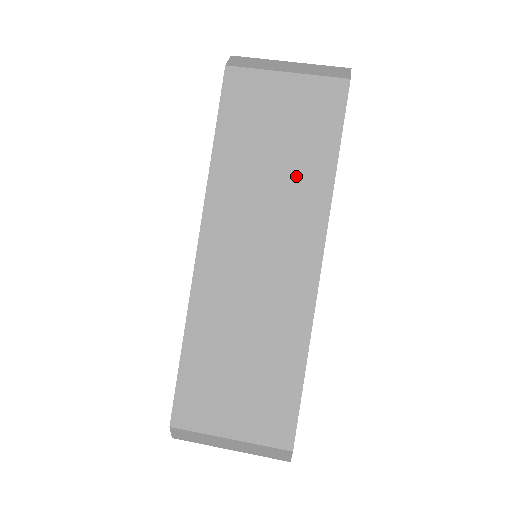
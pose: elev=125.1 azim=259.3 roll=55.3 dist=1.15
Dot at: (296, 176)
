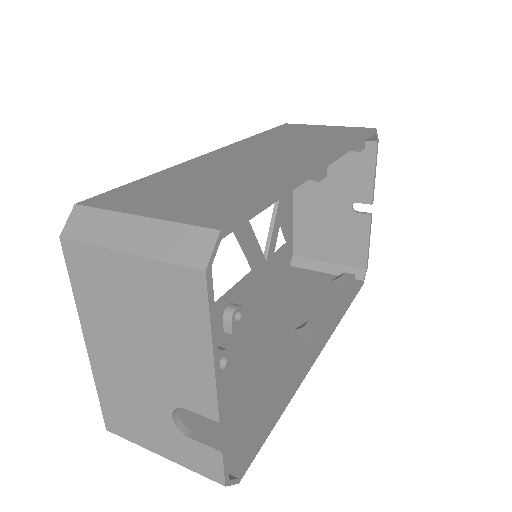
Dot at: (319, 141)
